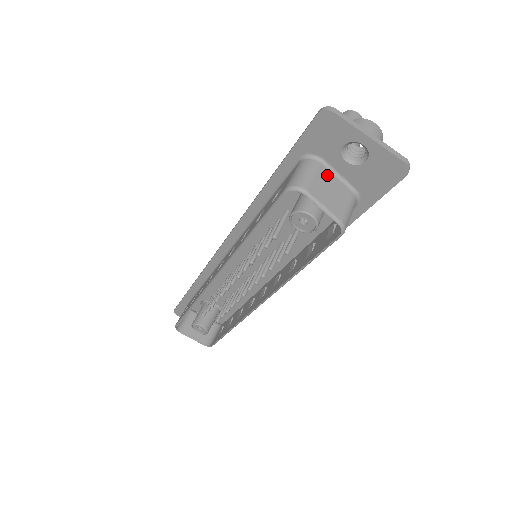
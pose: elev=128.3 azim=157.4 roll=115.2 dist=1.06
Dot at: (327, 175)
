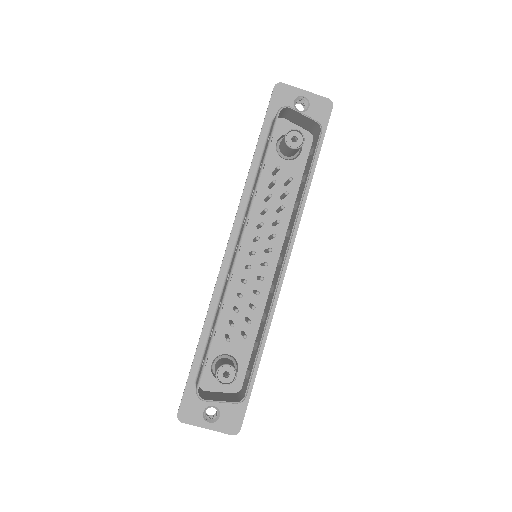
Dot at: (293, 118)
